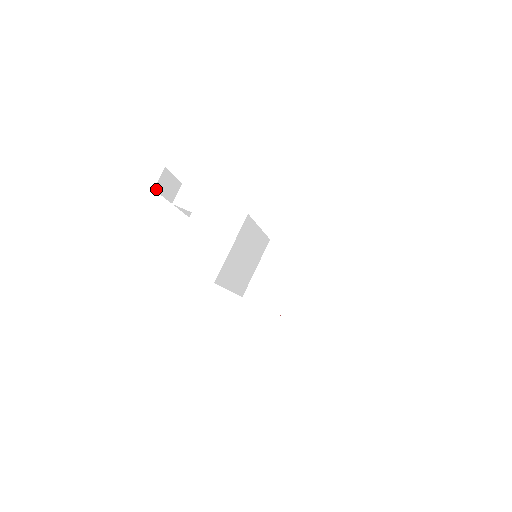
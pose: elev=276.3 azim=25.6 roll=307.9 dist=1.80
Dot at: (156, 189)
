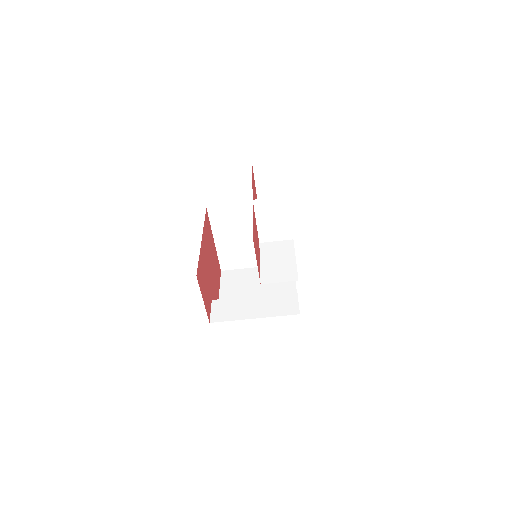
Dot at: occluded
